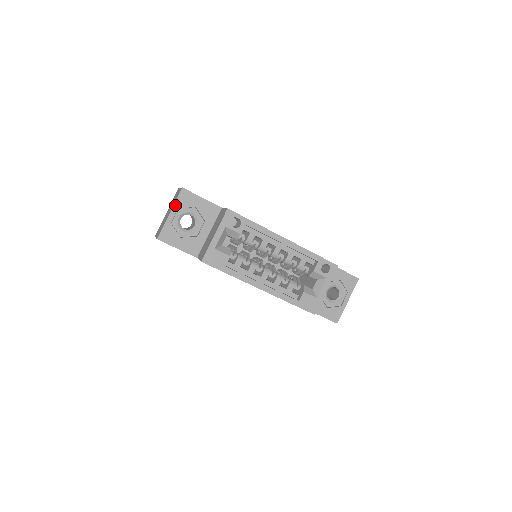
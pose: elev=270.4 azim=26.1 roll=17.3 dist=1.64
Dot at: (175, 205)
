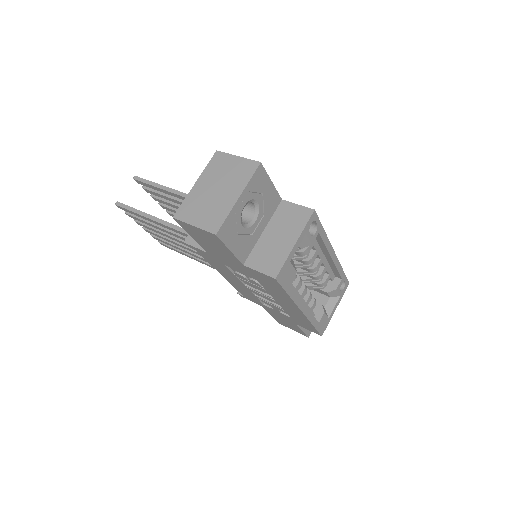
Dot at: (247, 186)
